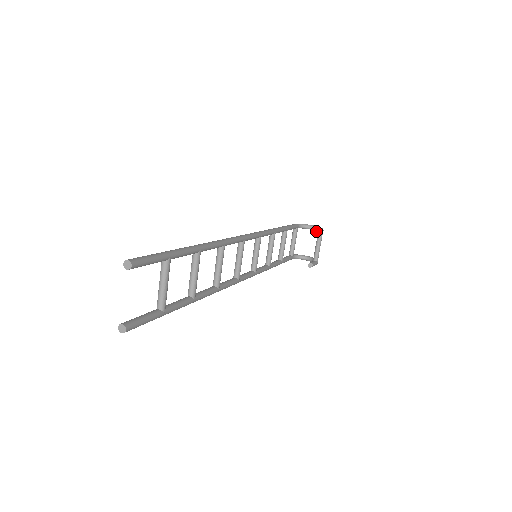
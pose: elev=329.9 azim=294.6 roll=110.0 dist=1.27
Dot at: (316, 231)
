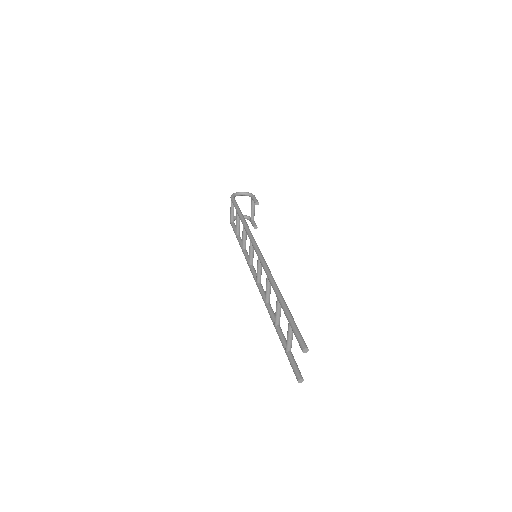
Dot at: (257, 203)
